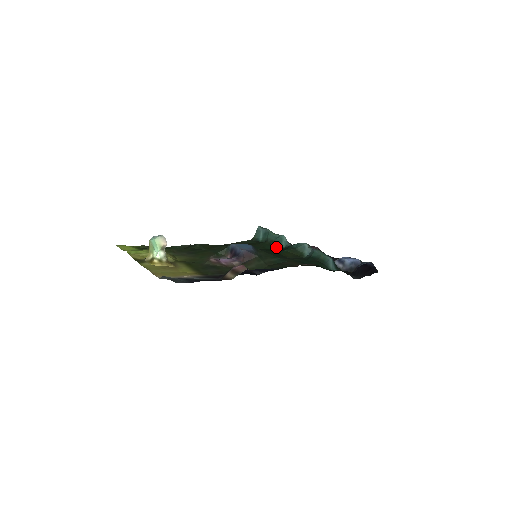
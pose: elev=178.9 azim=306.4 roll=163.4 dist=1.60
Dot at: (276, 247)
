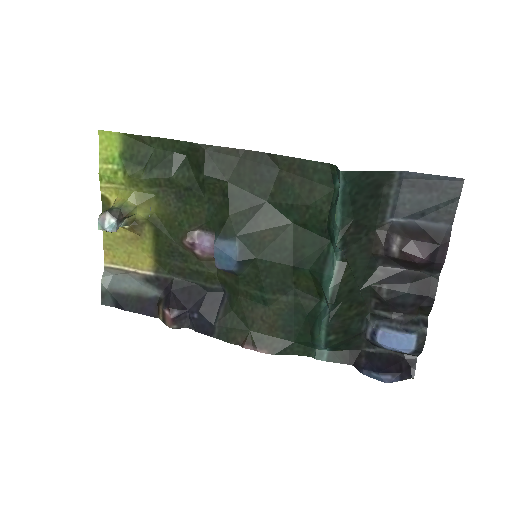
Dot at: (327, 235)
